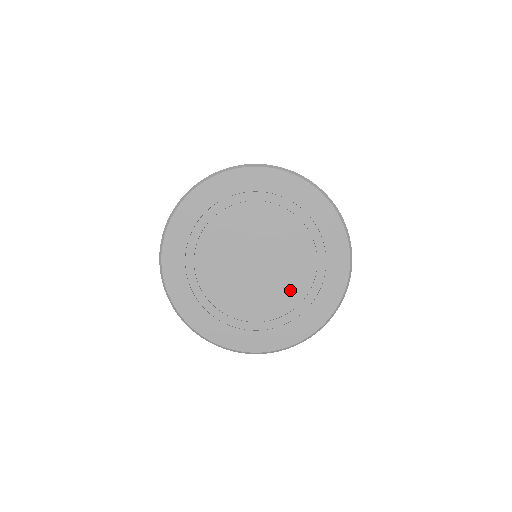
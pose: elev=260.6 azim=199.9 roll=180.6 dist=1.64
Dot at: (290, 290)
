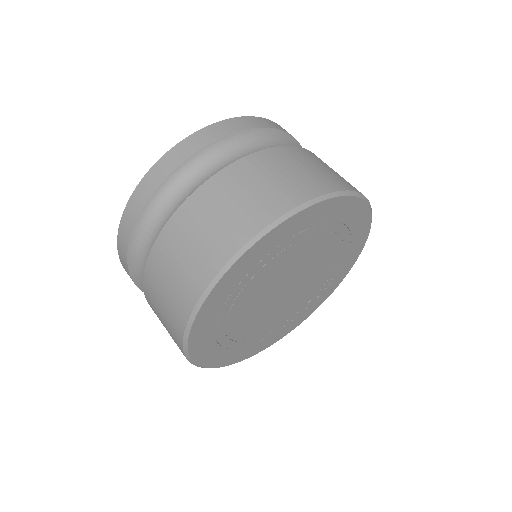
Dot at: (305, 297)
